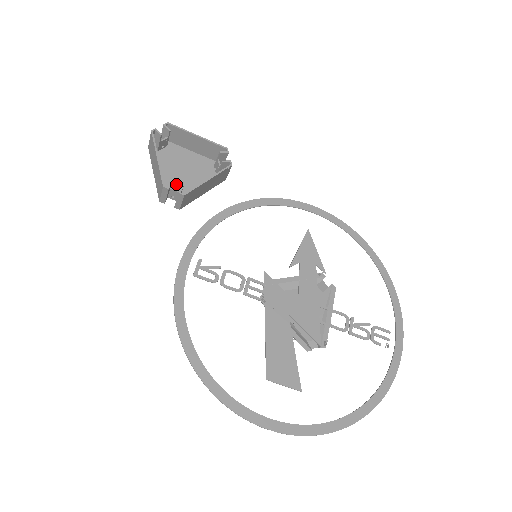
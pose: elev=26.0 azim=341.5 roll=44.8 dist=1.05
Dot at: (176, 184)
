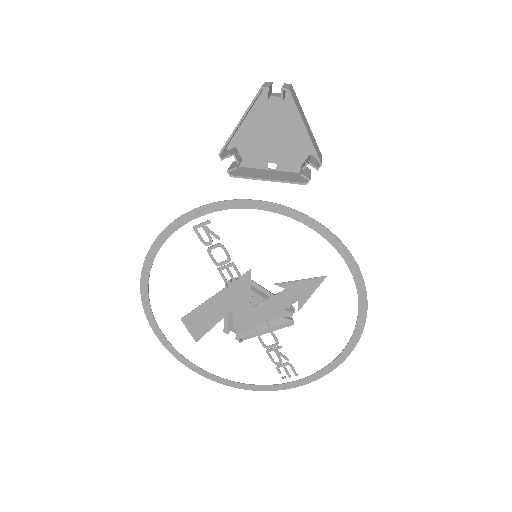
Dot at: (254, 143)
